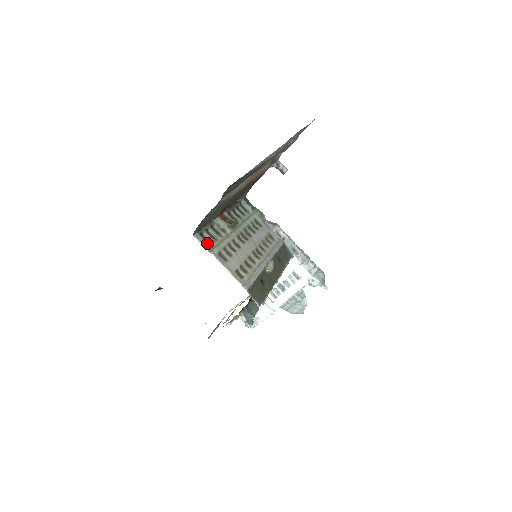
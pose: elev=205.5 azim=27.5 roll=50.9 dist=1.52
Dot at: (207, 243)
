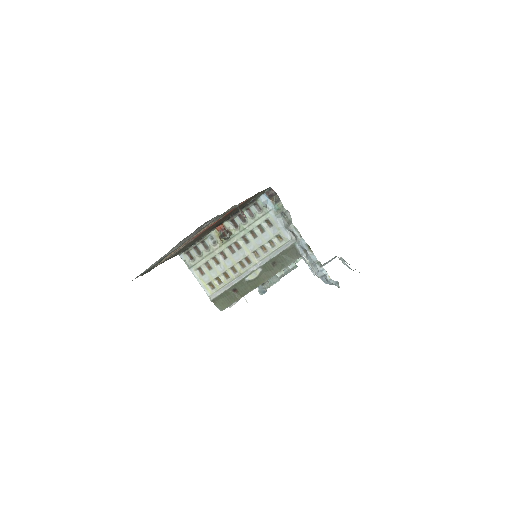
Dot at: (190, 261)
